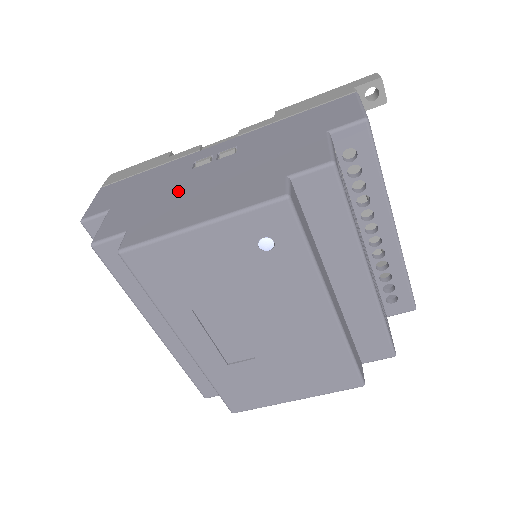
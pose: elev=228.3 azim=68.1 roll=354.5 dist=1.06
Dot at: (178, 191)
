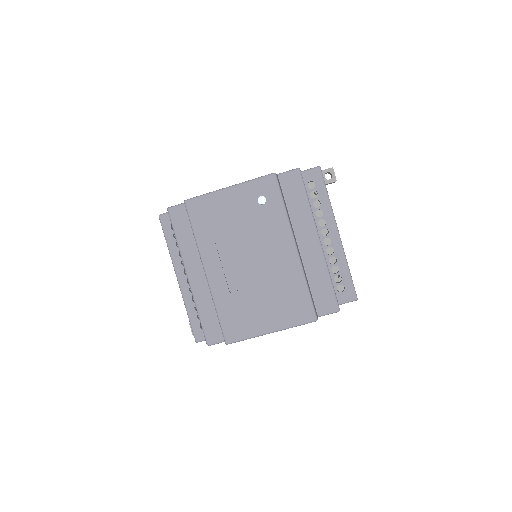
Dot at: occluded
